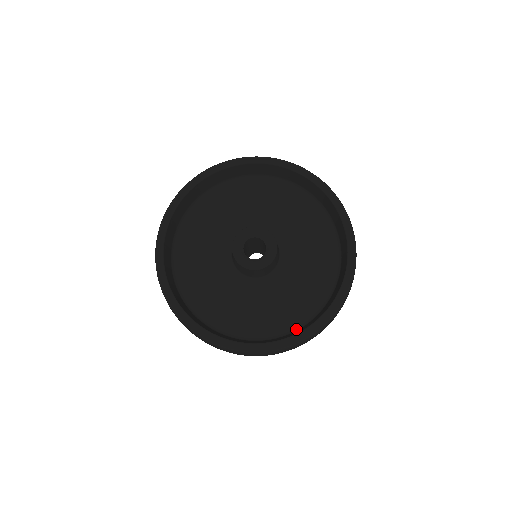
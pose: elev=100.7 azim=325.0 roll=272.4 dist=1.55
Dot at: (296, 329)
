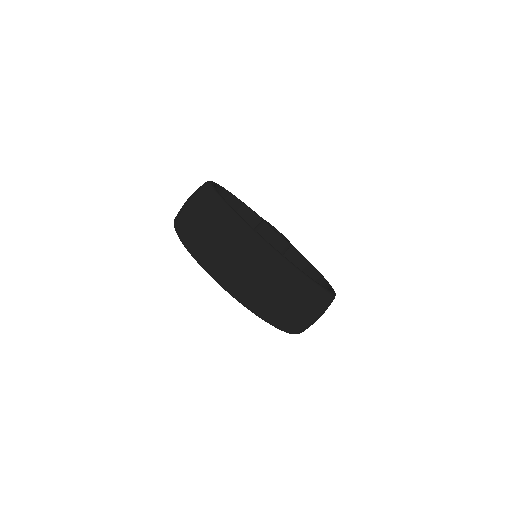
Dot at: occluded
